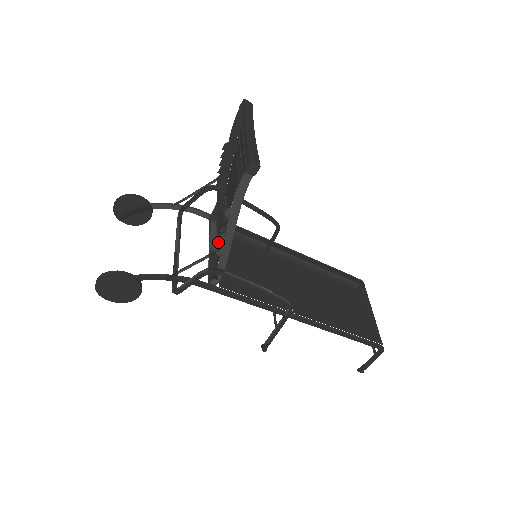
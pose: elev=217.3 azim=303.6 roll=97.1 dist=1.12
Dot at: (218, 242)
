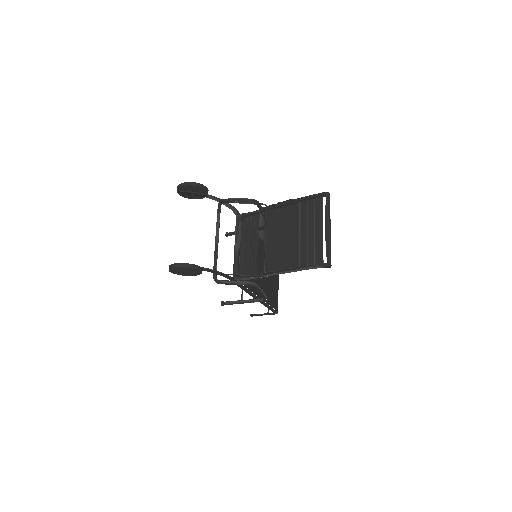
Dot at: occluded
